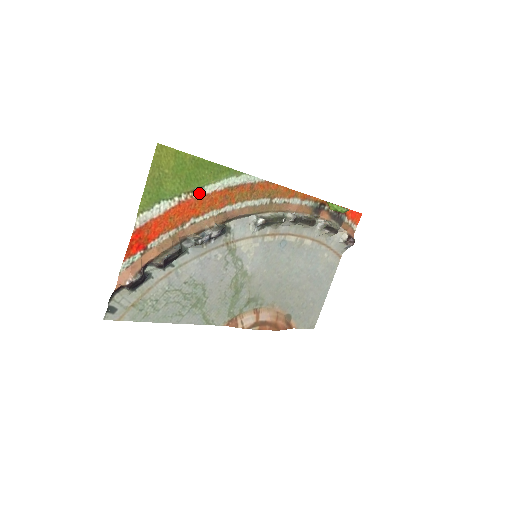
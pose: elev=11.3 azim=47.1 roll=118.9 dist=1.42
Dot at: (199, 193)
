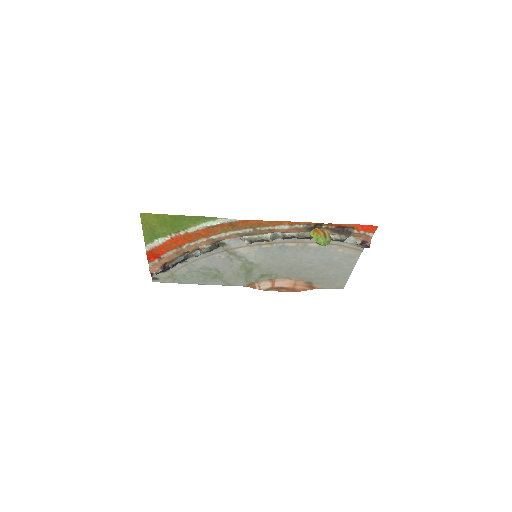
Dot at: (185, 232)
